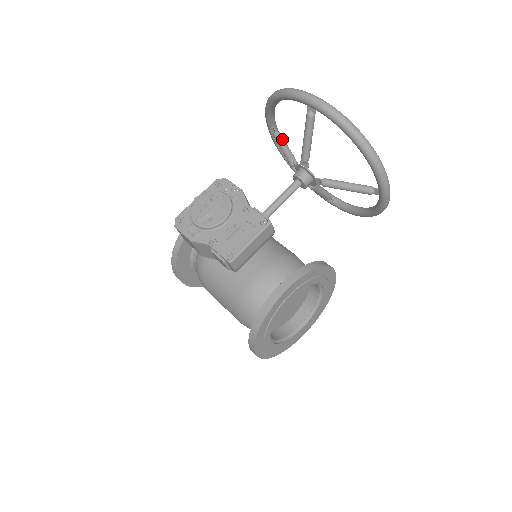
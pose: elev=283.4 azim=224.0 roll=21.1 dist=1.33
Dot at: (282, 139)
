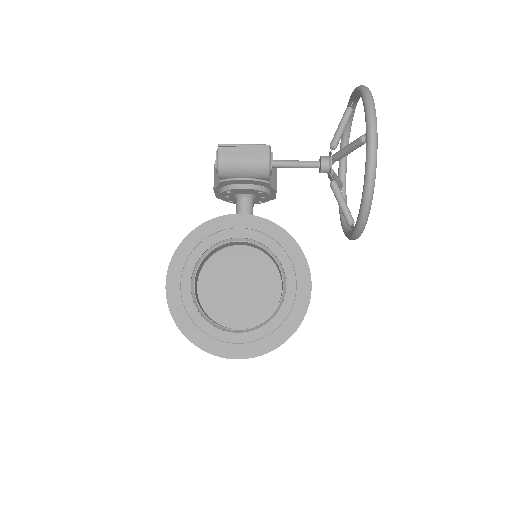
Dot at: (339, 179)
